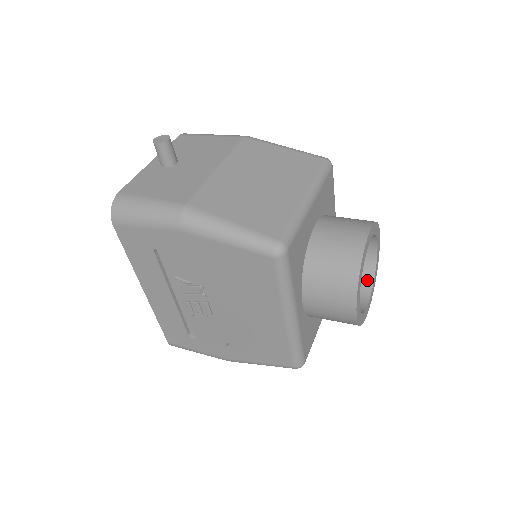
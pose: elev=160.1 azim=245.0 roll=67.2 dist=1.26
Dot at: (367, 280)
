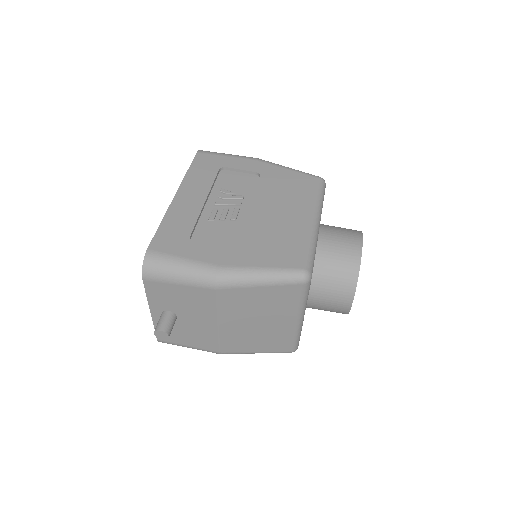
Dot at: occluded
